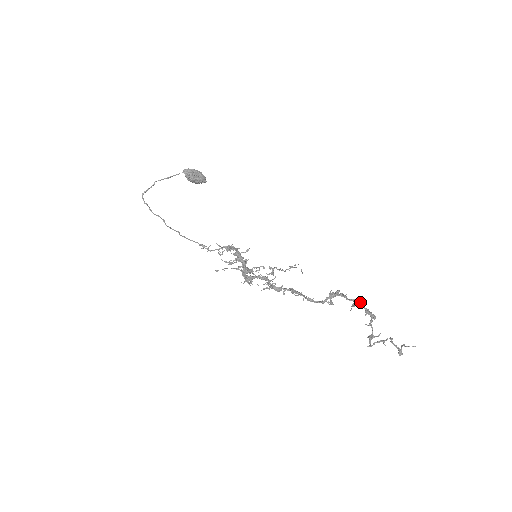
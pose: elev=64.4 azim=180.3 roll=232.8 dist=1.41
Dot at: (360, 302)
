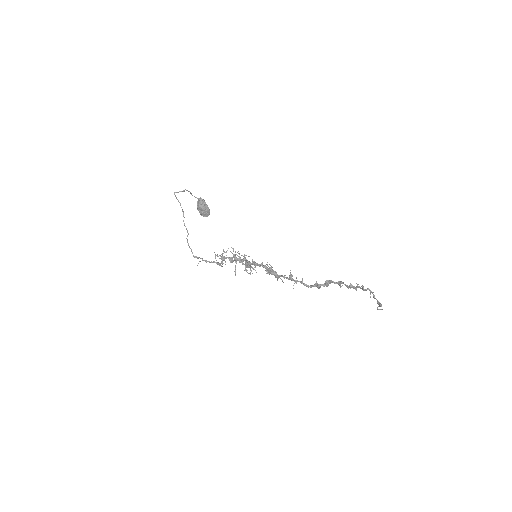
Dot at: (343, 283)
